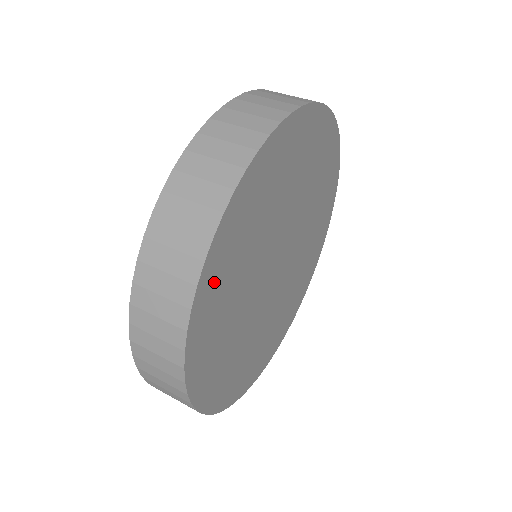
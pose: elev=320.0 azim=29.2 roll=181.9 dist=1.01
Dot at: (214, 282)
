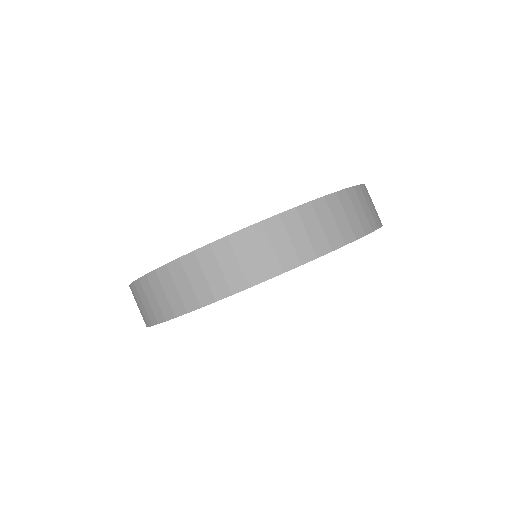
Dot at: occluded
